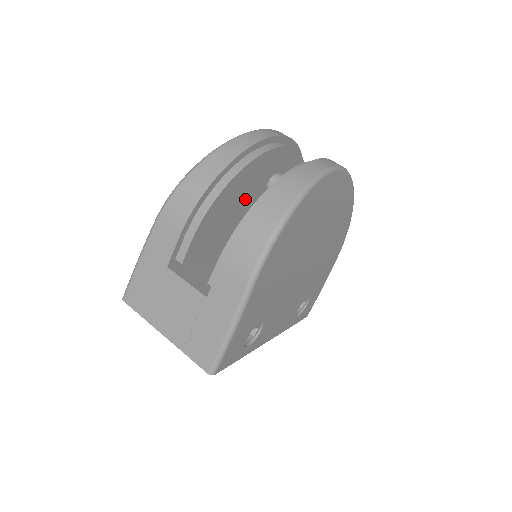
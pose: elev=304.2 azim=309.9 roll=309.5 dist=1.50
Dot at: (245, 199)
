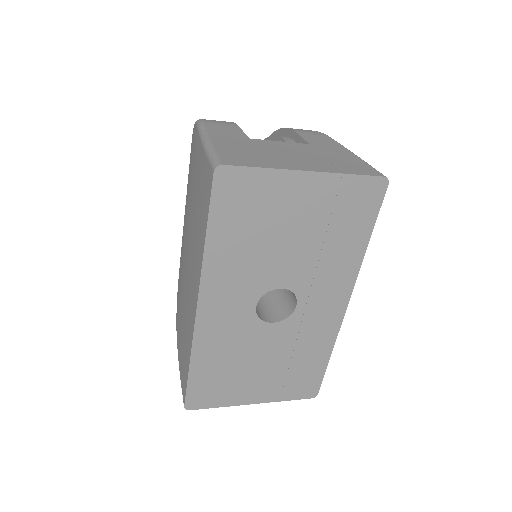
Dot at: occluded
